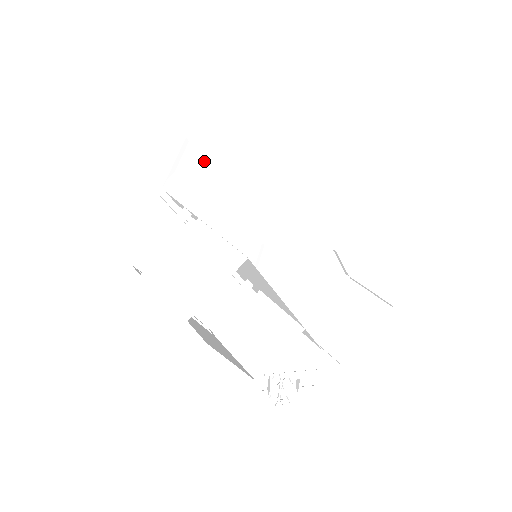
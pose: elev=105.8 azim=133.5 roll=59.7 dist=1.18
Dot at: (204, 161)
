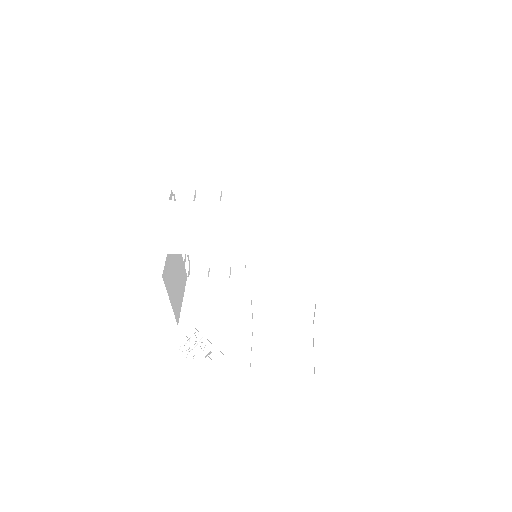
Dot at: (278, 169)
